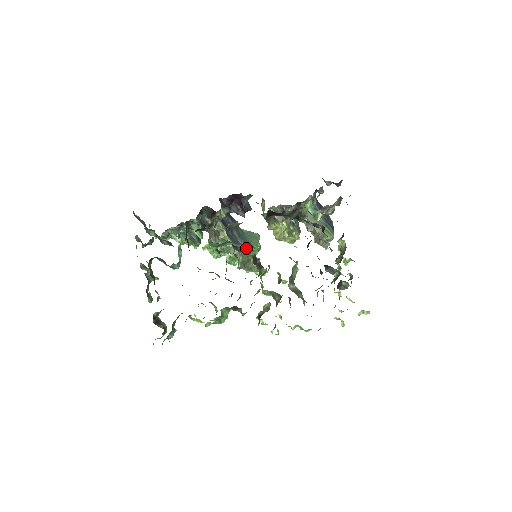
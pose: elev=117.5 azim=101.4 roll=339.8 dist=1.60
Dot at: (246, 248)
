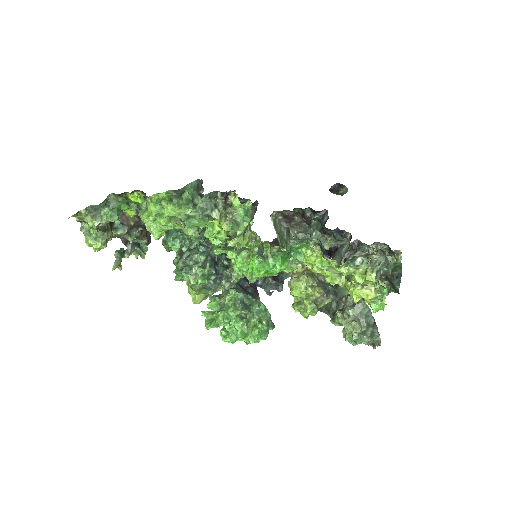
Dot at: (249, 308)
